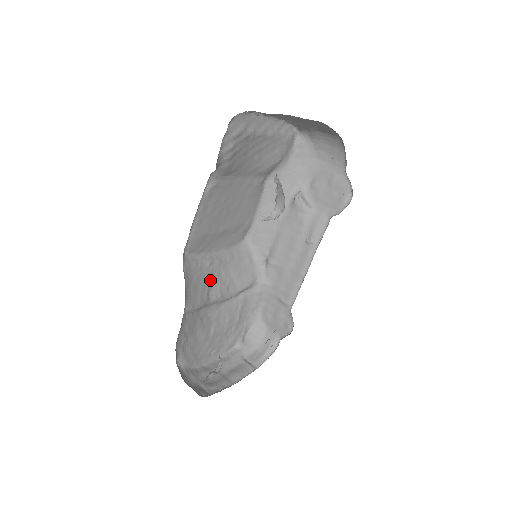
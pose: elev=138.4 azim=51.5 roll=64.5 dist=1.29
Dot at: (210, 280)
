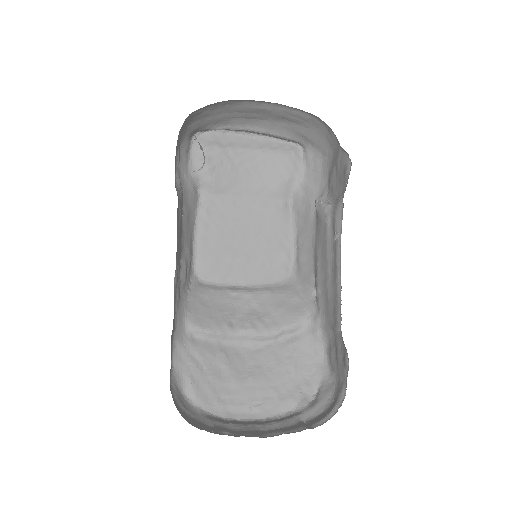
Dot at: (235, 310)
